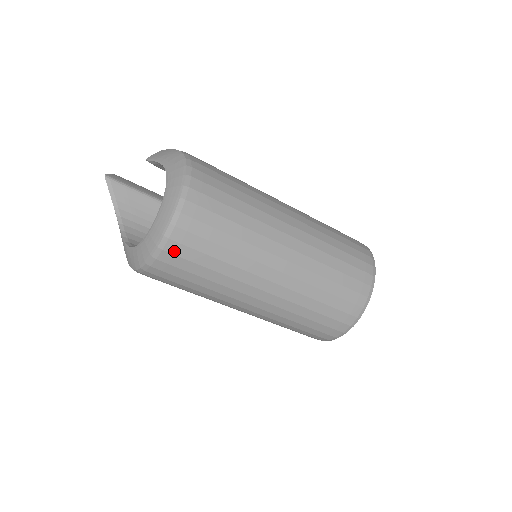
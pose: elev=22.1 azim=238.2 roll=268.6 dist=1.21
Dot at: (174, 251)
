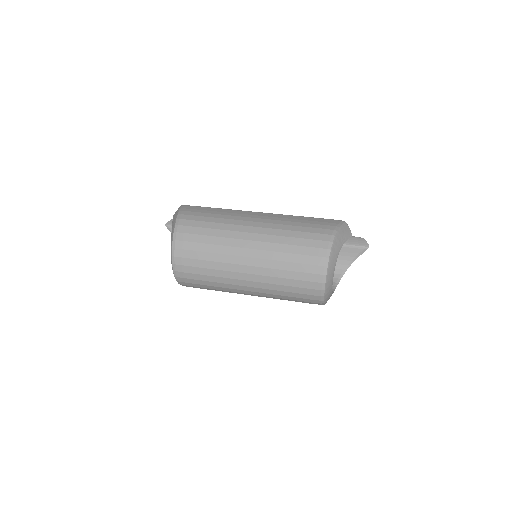
Dot at: (184, 281)
